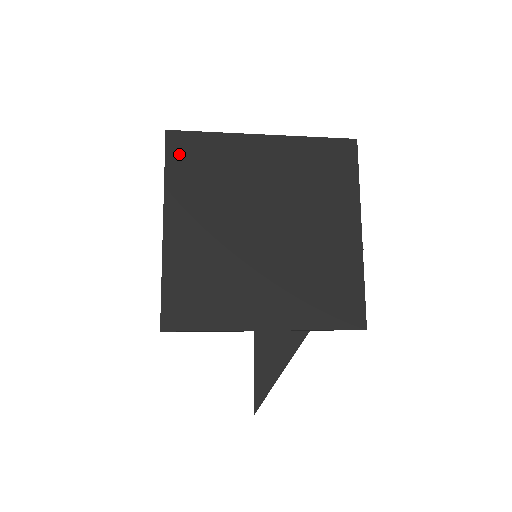
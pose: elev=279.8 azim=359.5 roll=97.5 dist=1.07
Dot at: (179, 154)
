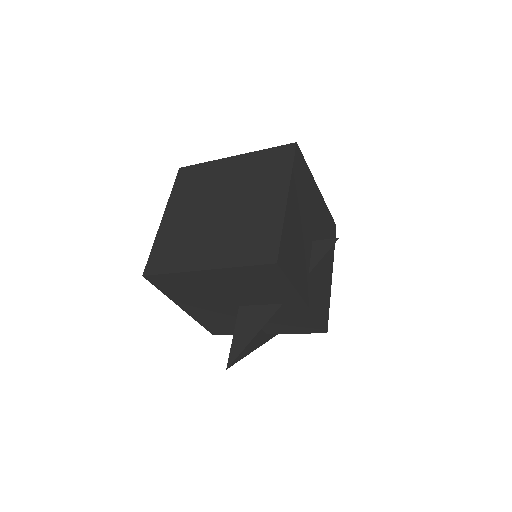
Dot at: (183, 178)
